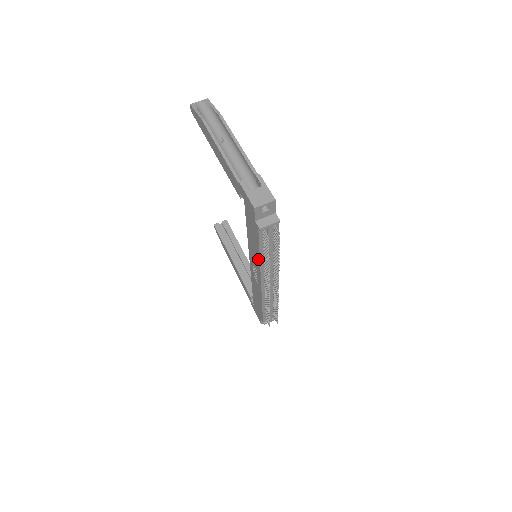
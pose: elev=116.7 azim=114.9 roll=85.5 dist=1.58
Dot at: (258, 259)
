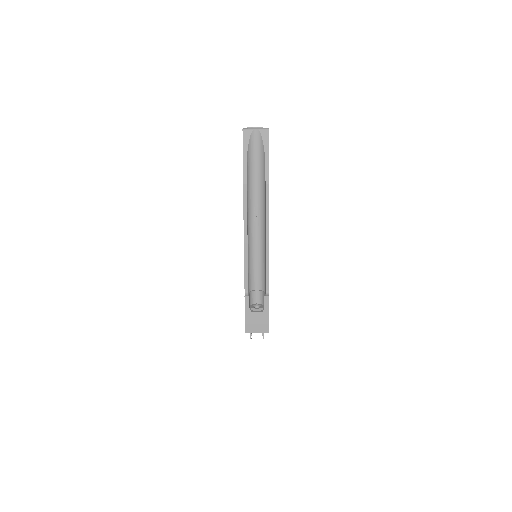
Dot at: occluded
